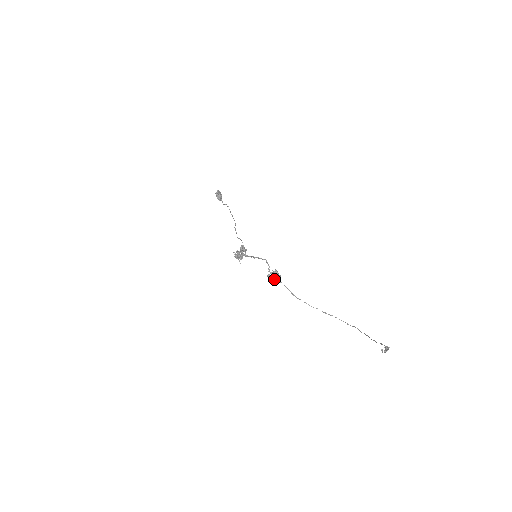
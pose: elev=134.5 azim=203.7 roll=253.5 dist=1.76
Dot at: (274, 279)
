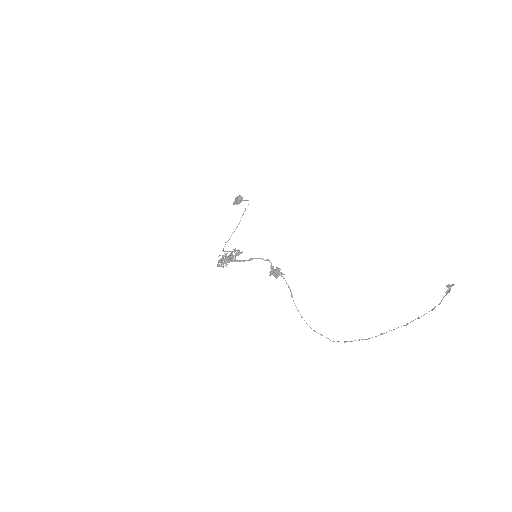
Dot at: occluded
